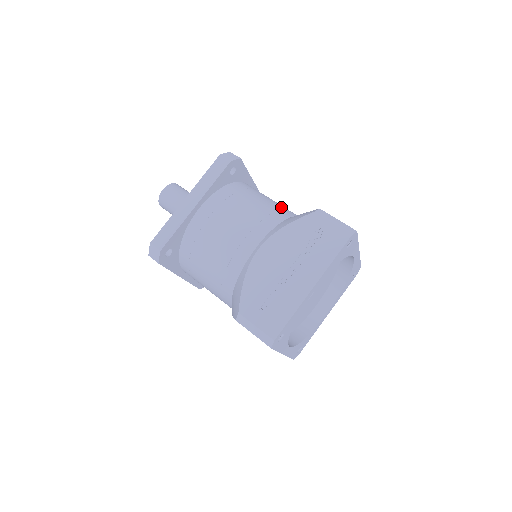
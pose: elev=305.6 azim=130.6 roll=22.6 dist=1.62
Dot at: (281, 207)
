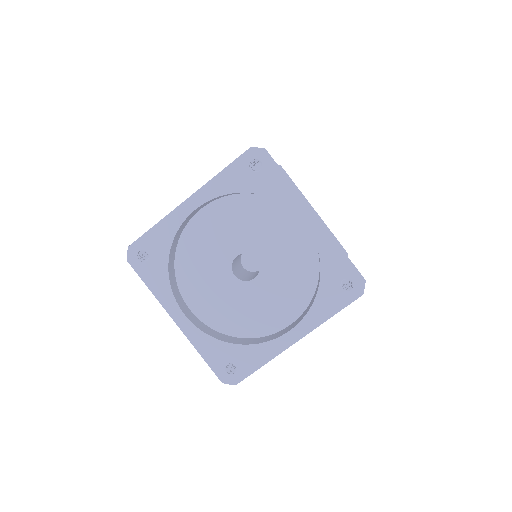
Dot at: occluded
